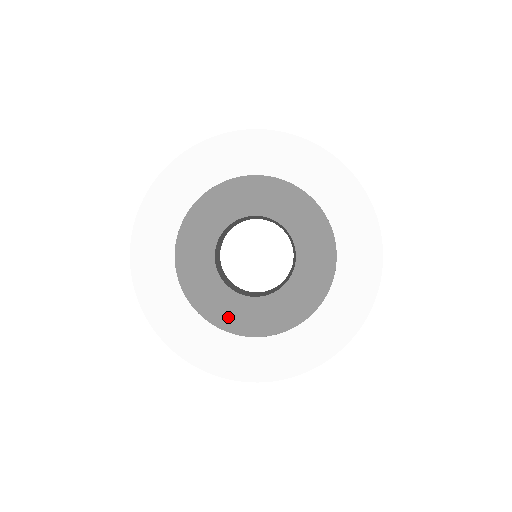
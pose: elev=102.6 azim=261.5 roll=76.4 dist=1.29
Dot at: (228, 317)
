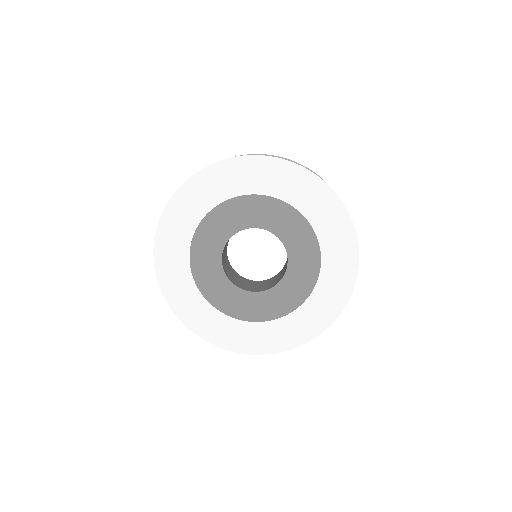
Dot at: (225, 302)
